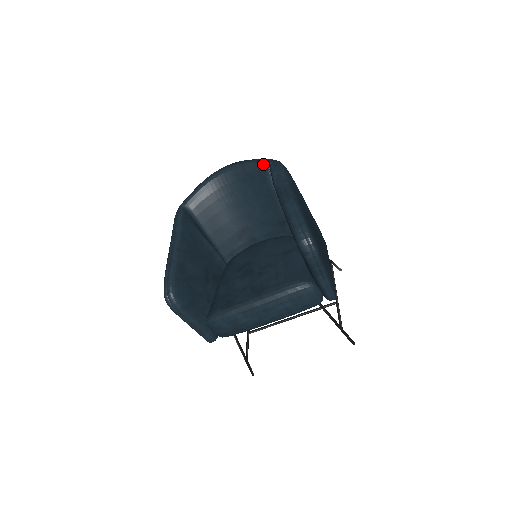
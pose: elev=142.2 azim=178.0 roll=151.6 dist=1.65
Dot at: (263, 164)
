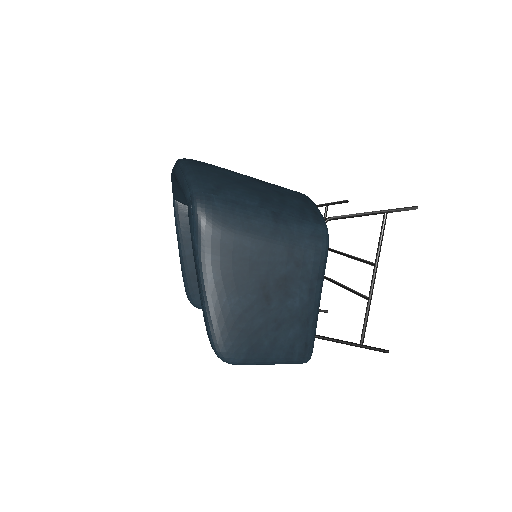
Dot at: (185, 199)
